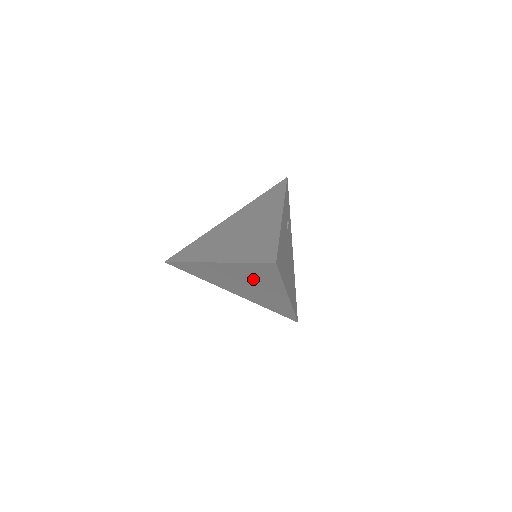
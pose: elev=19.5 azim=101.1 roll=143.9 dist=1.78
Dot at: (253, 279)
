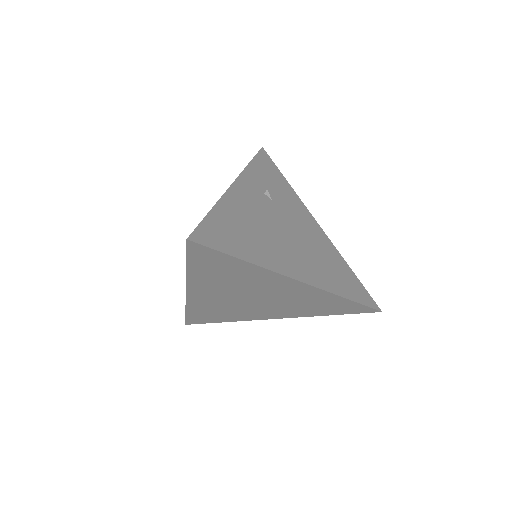
Dot at: (237, 284)
